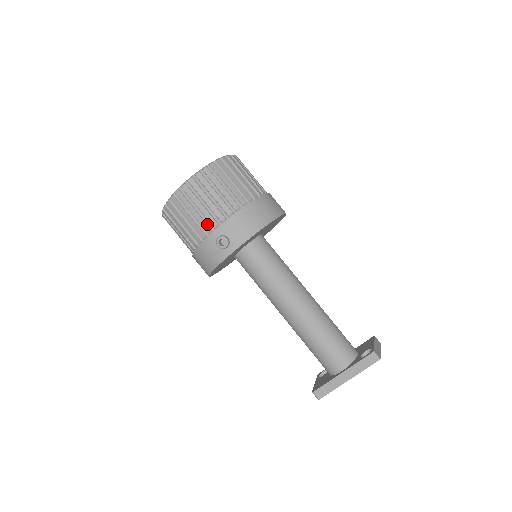
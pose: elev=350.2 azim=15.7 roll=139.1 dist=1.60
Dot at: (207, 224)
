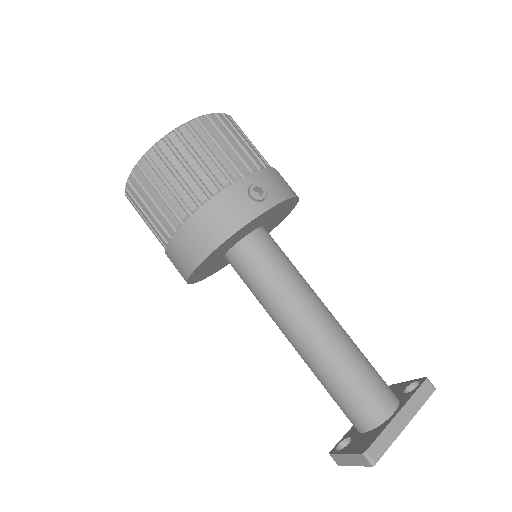
Dot at: (233, 168)
